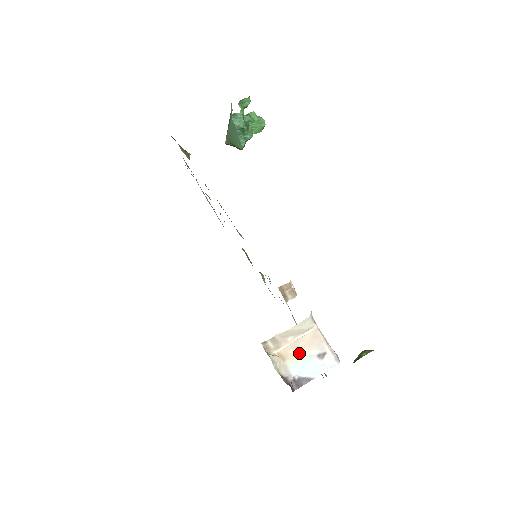
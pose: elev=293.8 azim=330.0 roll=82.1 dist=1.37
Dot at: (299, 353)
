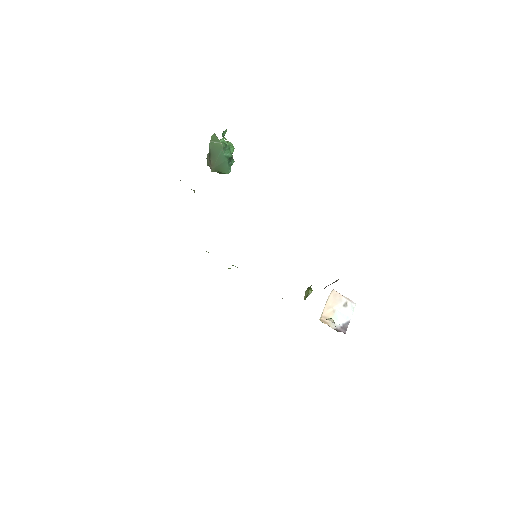
Dot at: (333, 310)
